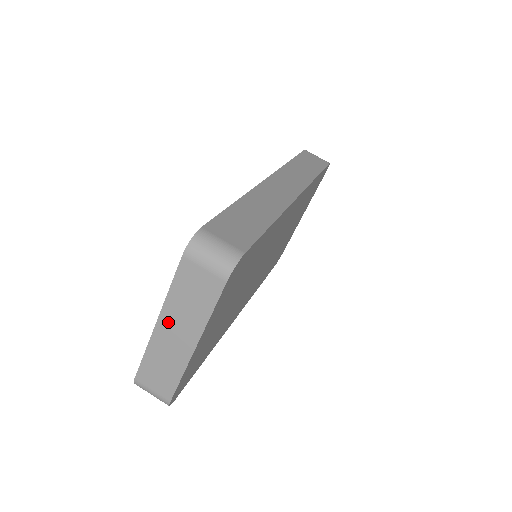
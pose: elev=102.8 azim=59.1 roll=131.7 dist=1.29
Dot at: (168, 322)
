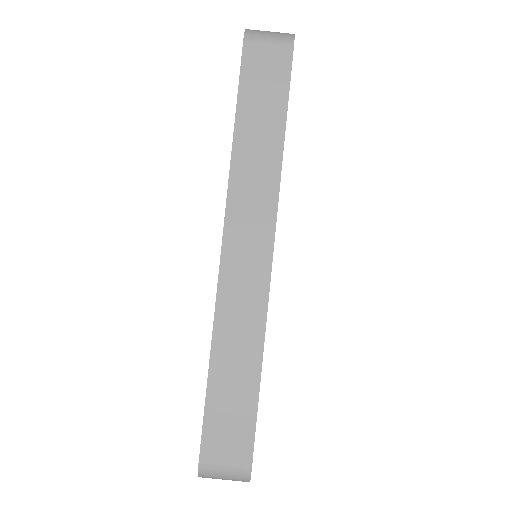
Dot at: occluded
